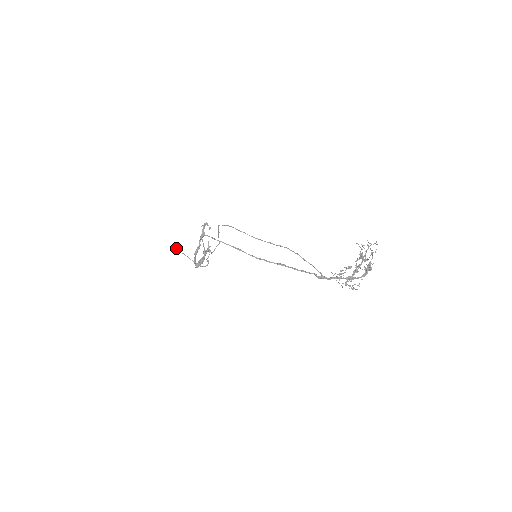
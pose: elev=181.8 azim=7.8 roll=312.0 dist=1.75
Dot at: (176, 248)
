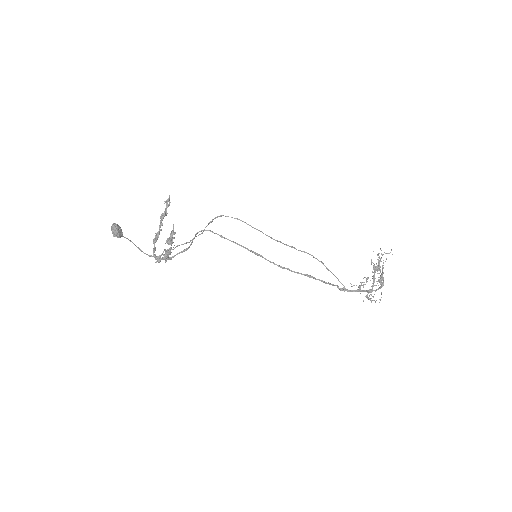
Dot at: (119, 231)
